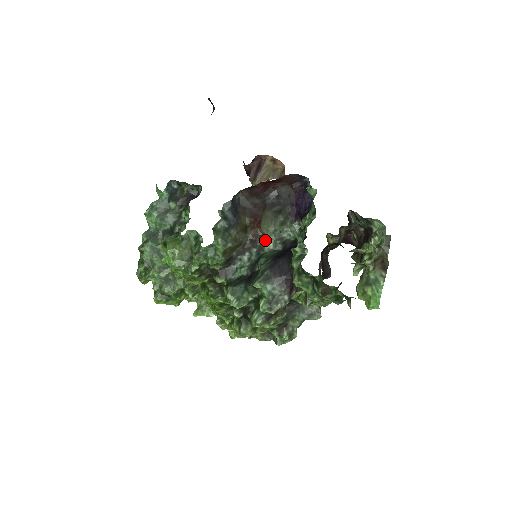
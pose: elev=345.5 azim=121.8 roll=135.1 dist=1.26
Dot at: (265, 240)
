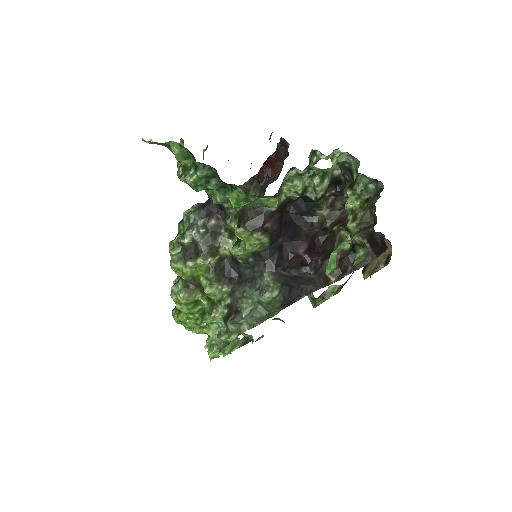
Dot at: occluded
